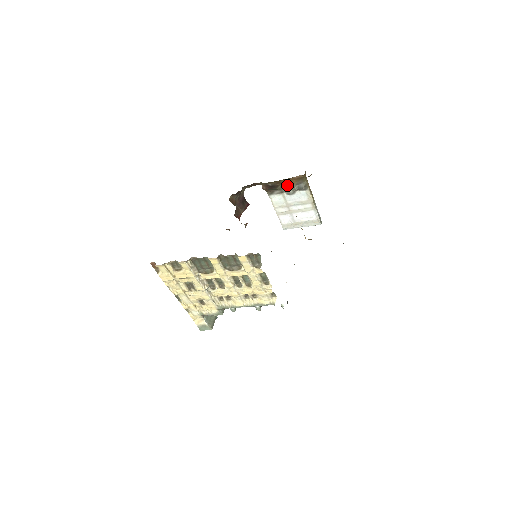
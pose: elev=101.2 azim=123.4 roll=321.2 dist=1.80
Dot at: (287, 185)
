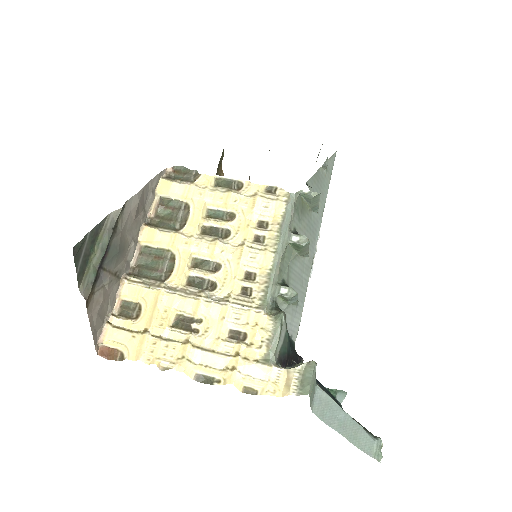
Dot at: occluded
